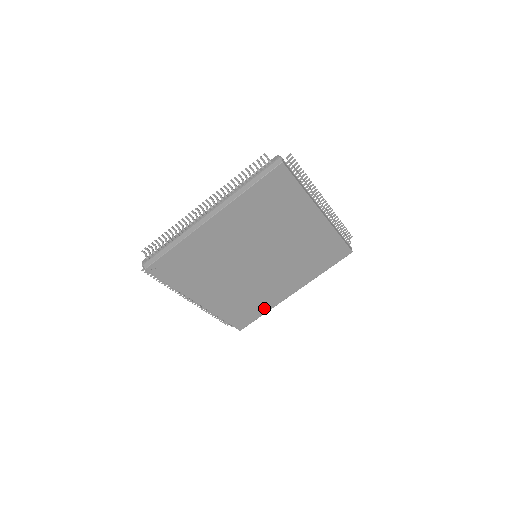
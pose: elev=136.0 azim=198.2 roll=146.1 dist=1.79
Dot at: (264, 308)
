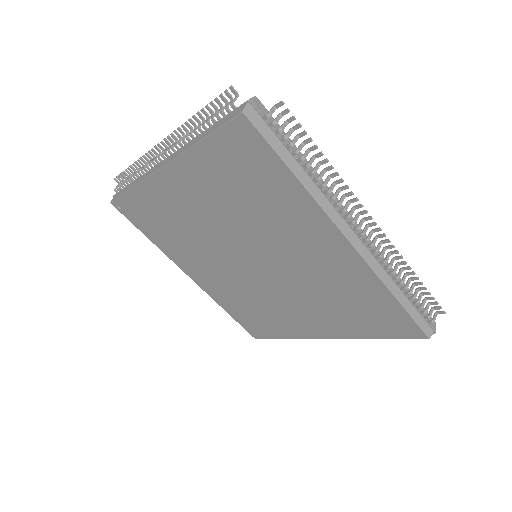
Dot at: (282, 332)
